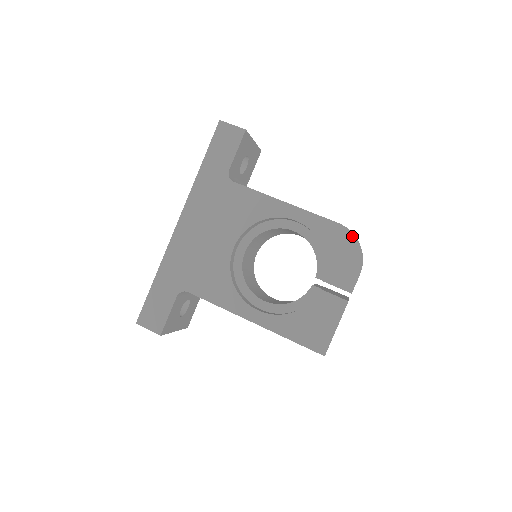
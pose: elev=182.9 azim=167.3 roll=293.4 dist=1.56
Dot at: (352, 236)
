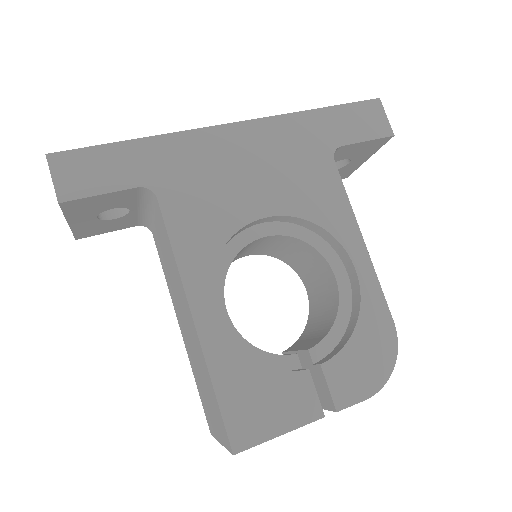
Dot at: (395, 350)
